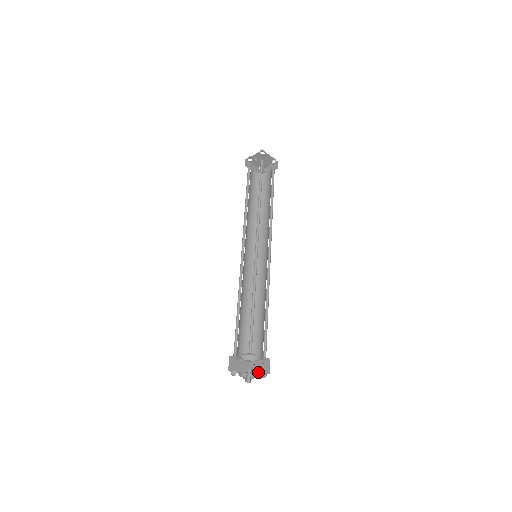
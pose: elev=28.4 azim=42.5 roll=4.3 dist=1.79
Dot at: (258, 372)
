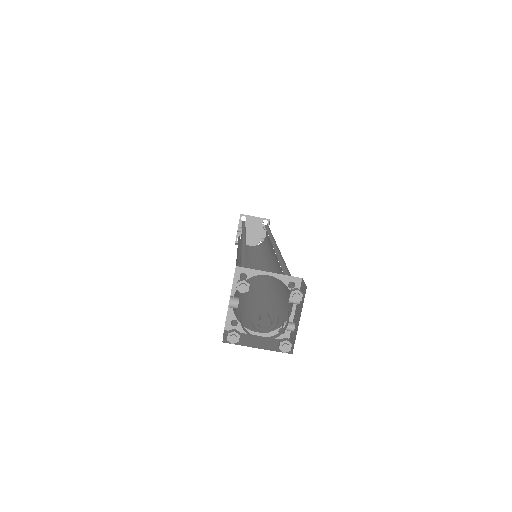
Dot at: (297, 320)
